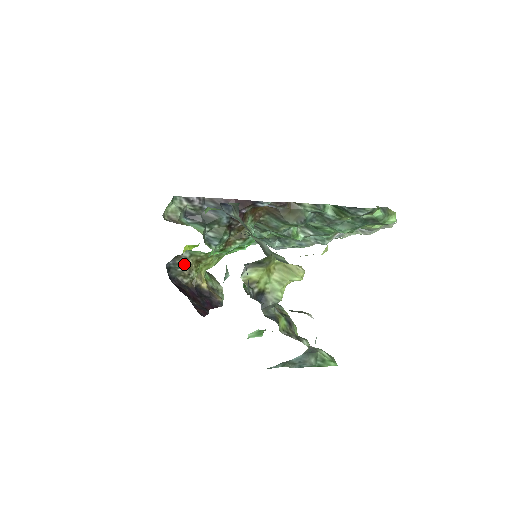
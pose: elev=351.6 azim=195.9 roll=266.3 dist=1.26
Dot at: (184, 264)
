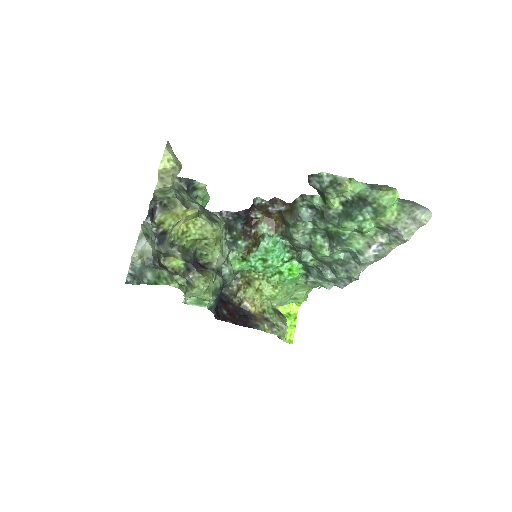
Dot at: (235, 283)
